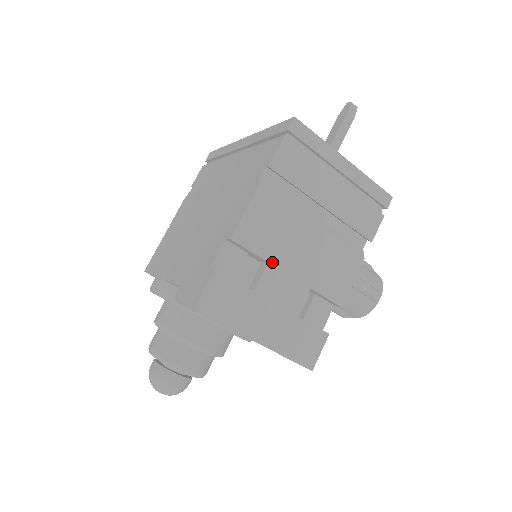
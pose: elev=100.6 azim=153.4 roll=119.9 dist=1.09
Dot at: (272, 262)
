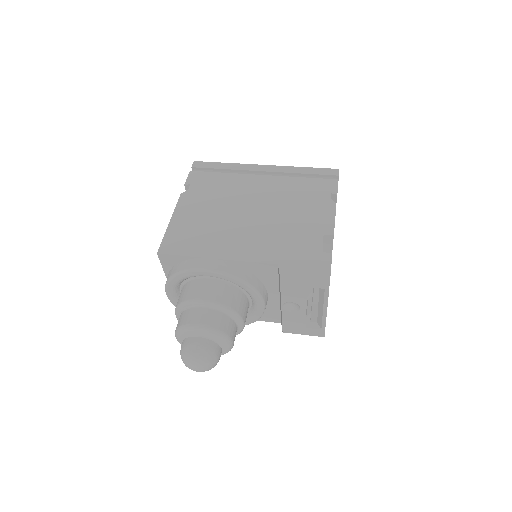
Dot at: occluded
